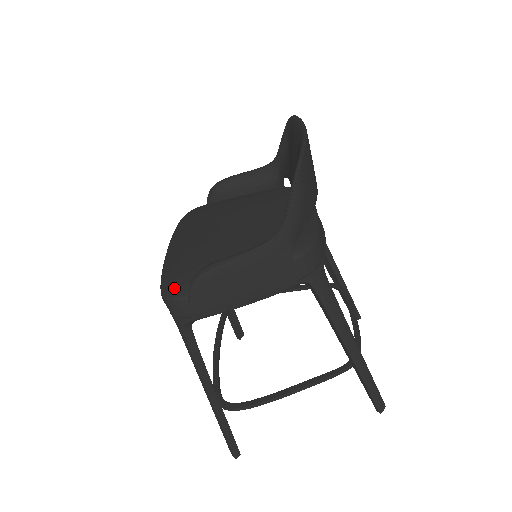
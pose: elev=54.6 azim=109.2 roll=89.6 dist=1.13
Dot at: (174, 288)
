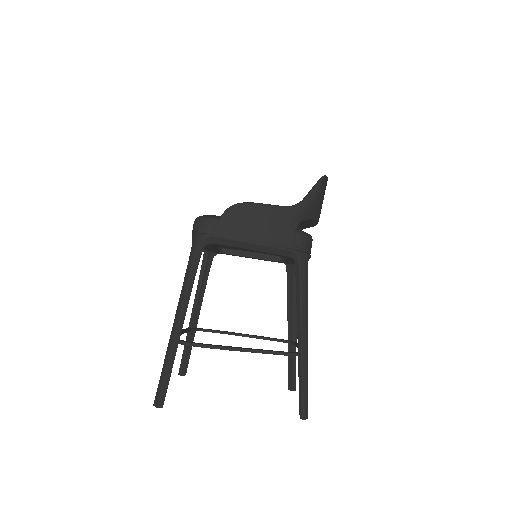
Dot at: (209, 215)
